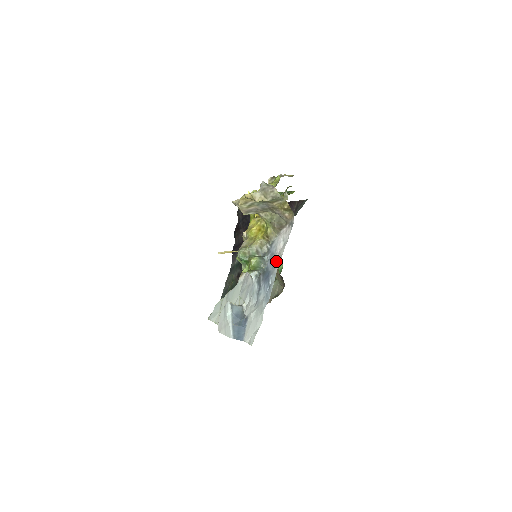
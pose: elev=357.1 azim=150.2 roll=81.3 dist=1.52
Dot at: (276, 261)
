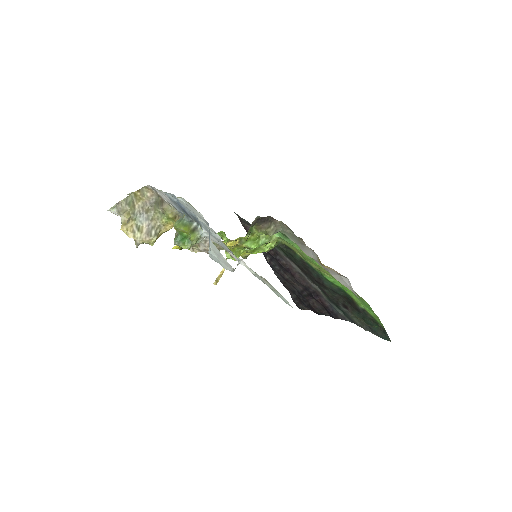
Dot at: occluded
